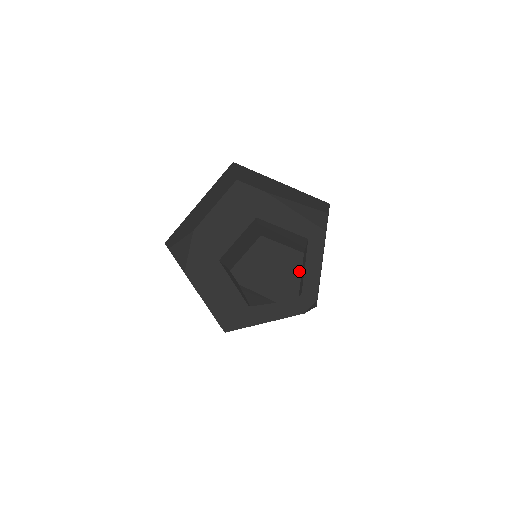
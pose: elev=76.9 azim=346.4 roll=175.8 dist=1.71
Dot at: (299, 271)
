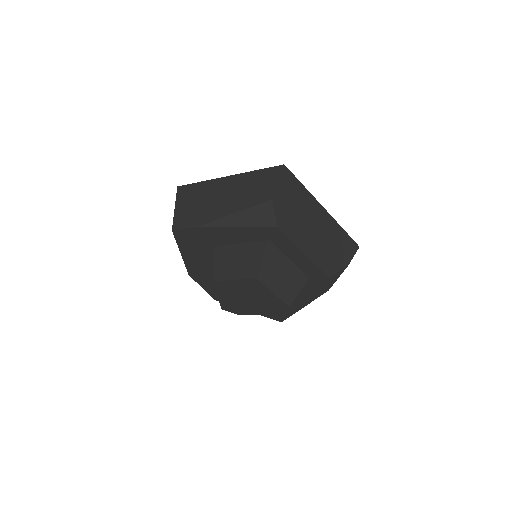
Dot at: (268, 291)
